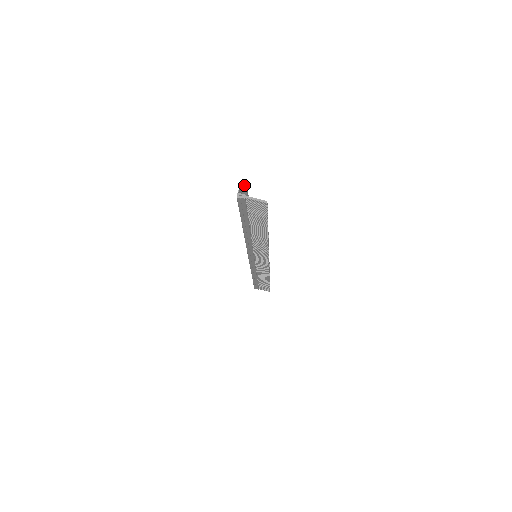
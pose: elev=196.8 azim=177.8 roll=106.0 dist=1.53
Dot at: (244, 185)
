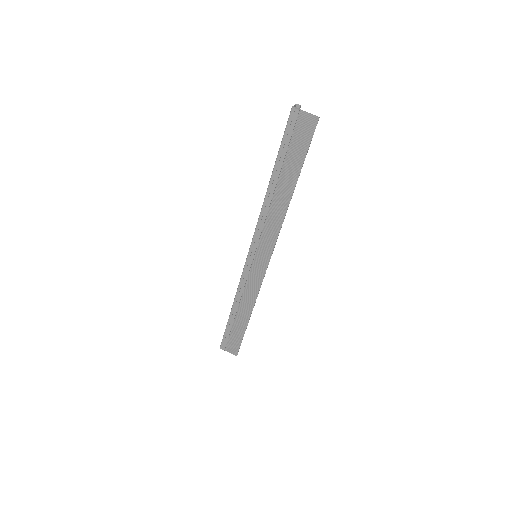
Dot at: (299, 105)
